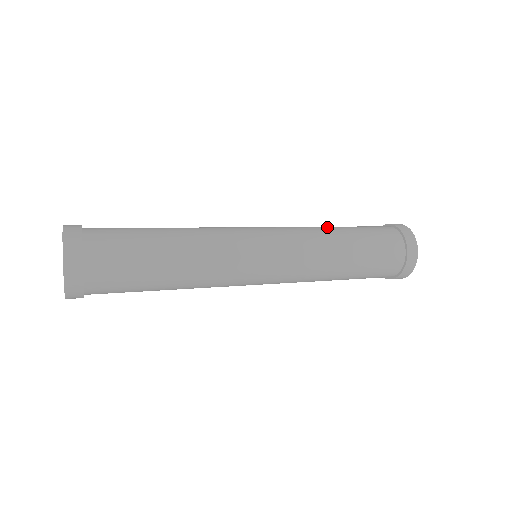
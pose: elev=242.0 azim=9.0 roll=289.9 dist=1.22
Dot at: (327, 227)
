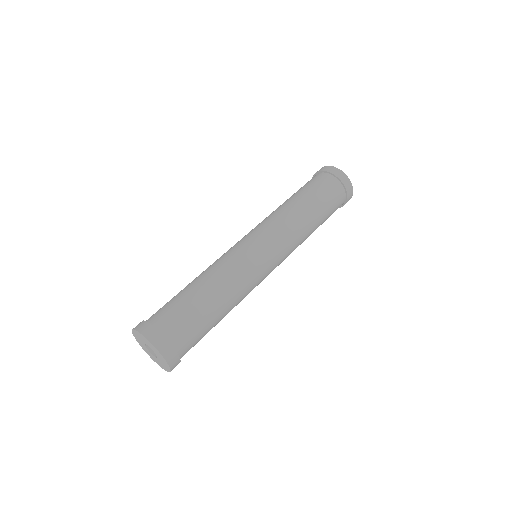
Dot at: (279, 206)
